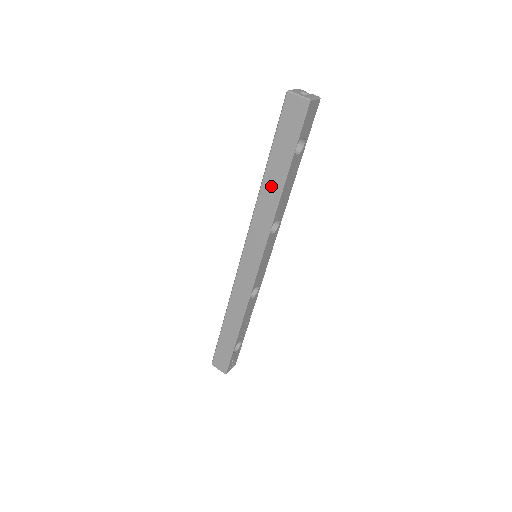
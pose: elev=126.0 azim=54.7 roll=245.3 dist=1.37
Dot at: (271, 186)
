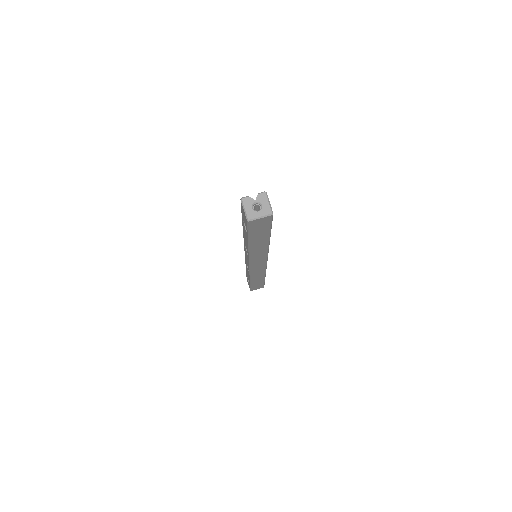
Dot at: (259, 246)
